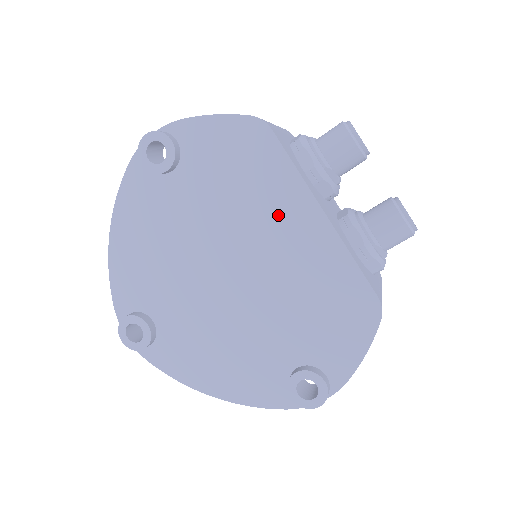
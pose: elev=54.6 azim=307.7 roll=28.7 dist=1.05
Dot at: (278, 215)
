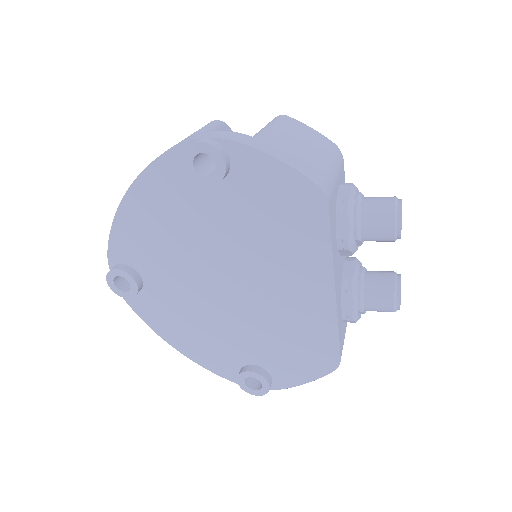
Dot at: (295, 270)
